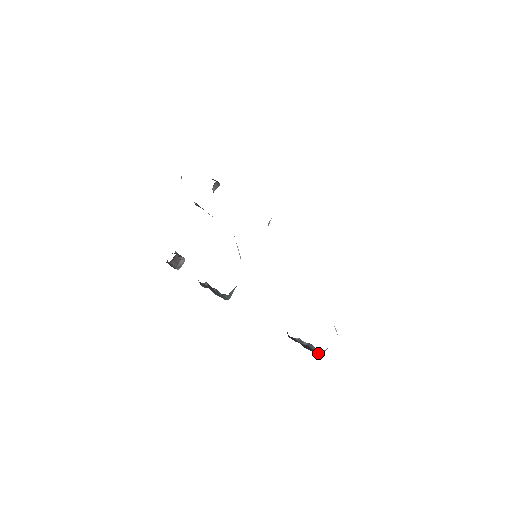
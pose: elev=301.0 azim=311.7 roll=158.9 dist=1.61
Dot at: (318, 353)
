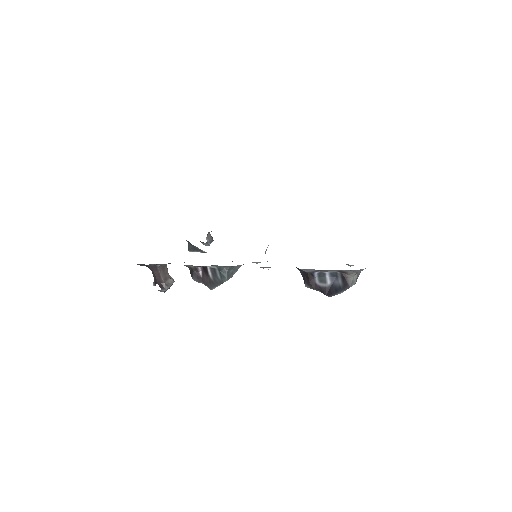
Dot at: (346, 284)
